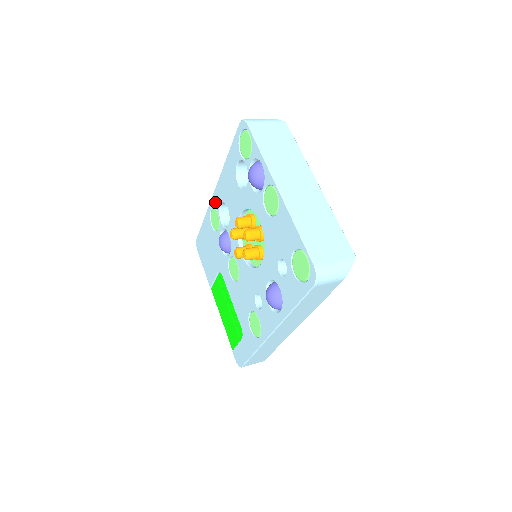
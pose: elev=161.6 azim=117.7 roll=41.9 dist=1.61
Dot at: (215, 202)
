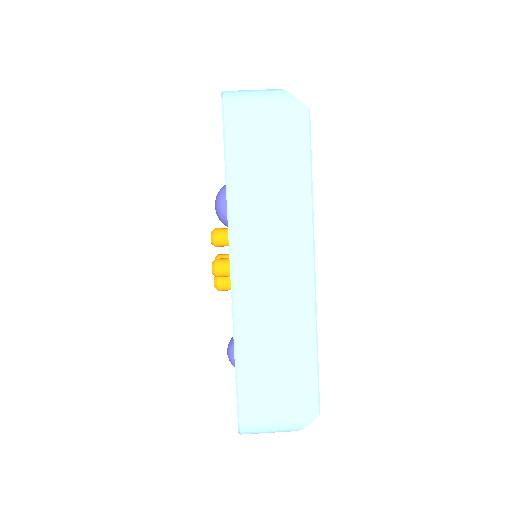
Dot at: occluded
